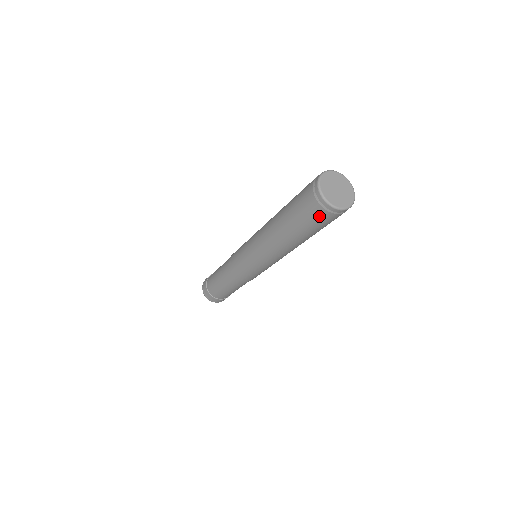
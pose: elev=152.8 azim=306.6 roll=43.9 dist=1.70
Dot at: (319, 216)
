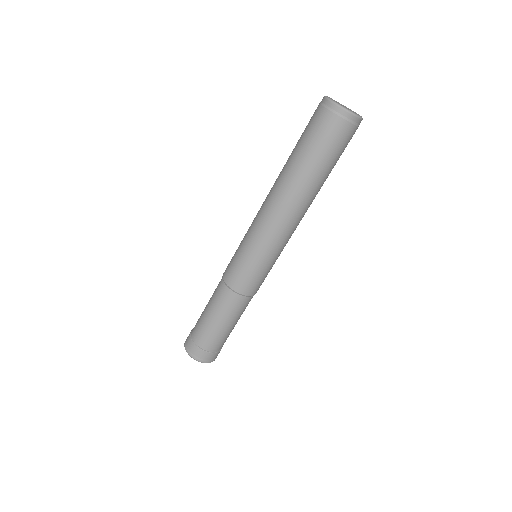
Dot at: (334, 130)
